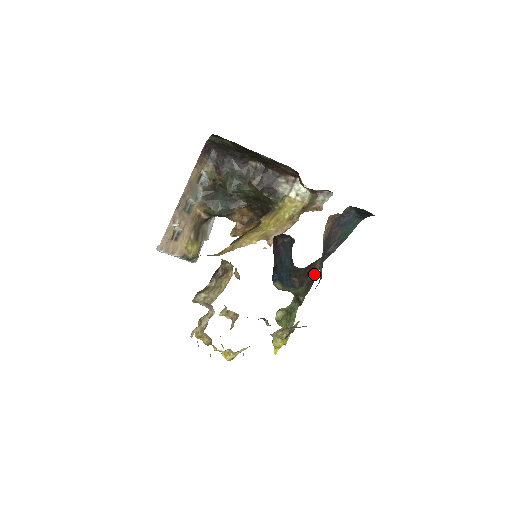
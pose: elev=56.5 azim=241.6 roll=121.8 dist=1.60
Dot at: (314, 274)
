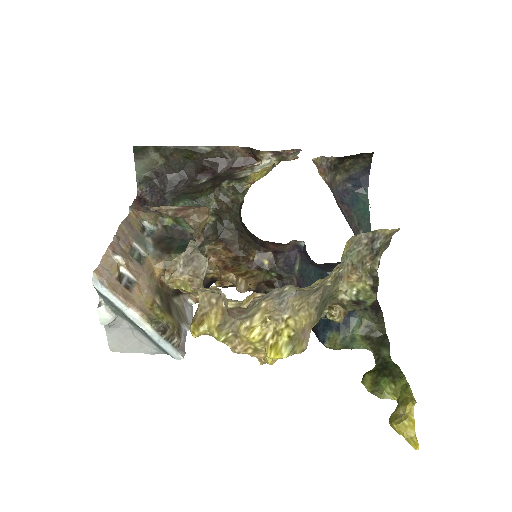
Dot at: occluded
